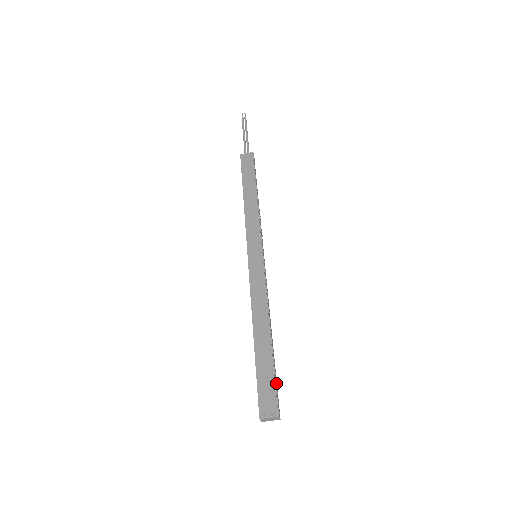
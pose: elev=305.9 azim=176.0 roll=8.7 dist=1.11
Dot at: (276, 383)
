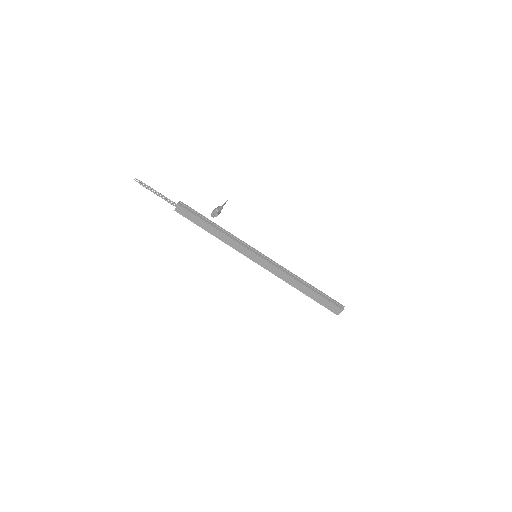
Dot at: (329, 298)
